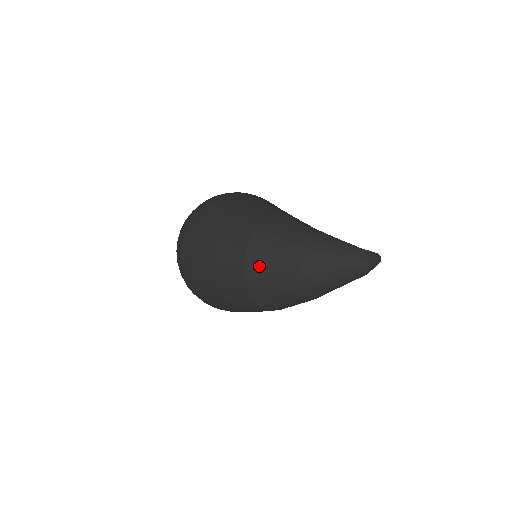
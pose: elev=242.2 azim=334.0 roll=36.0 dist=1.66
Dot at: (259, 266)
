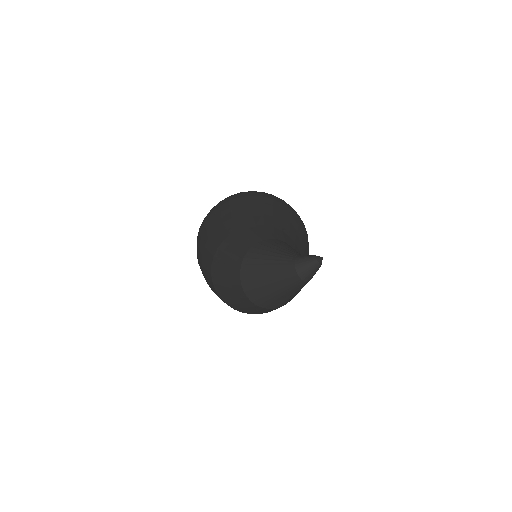
Dot at: (222, 291)
